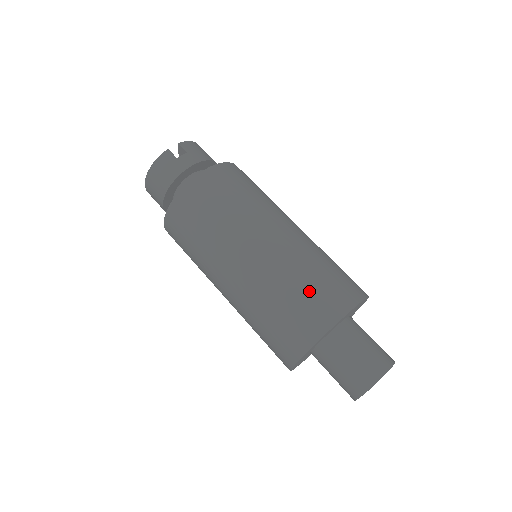
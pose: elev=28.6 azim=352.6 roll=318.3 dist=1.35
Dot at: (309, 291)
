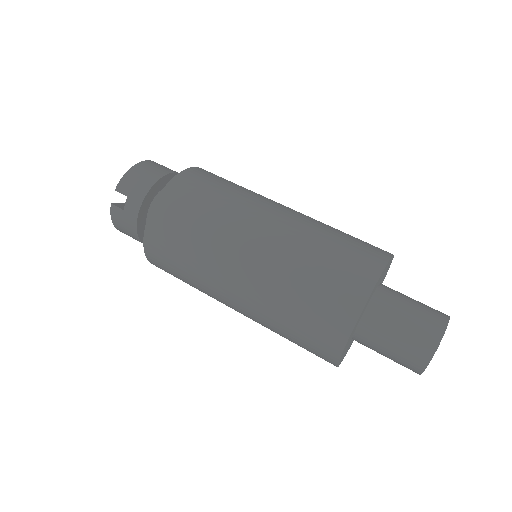
Dot at: (305, 315)
